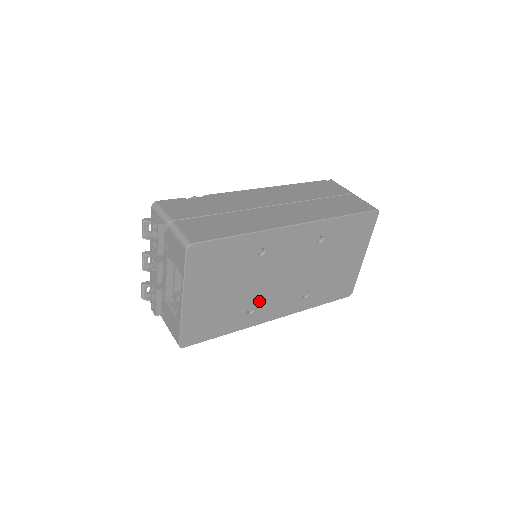
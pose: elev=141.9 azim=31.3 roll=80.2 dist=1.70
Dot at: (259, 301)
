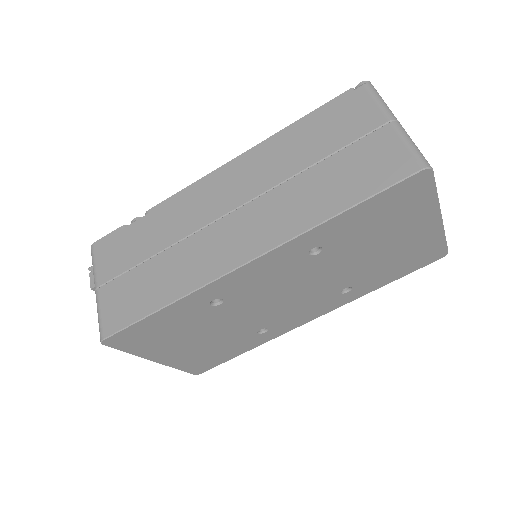
Dot at: (267, 322)
